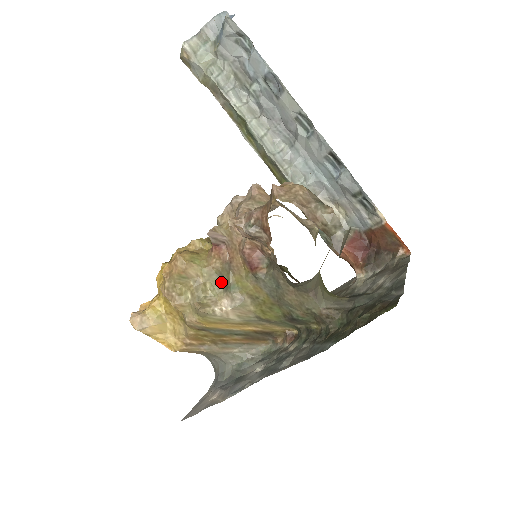
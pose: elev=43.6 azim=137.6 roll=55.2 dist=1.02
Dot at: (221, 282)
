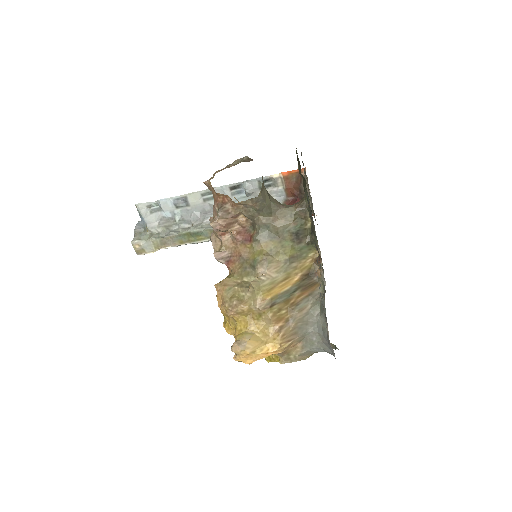
Dot at: (249, 271)
